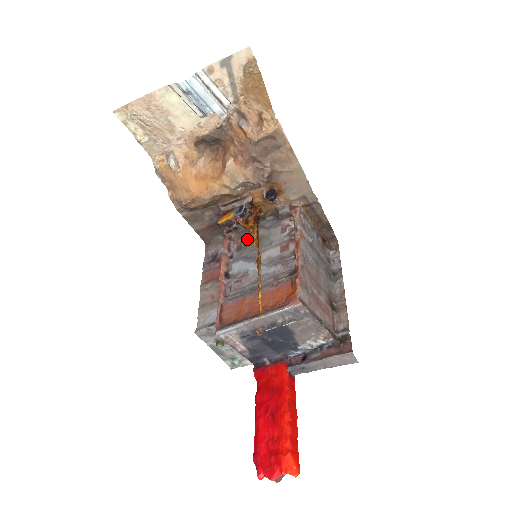
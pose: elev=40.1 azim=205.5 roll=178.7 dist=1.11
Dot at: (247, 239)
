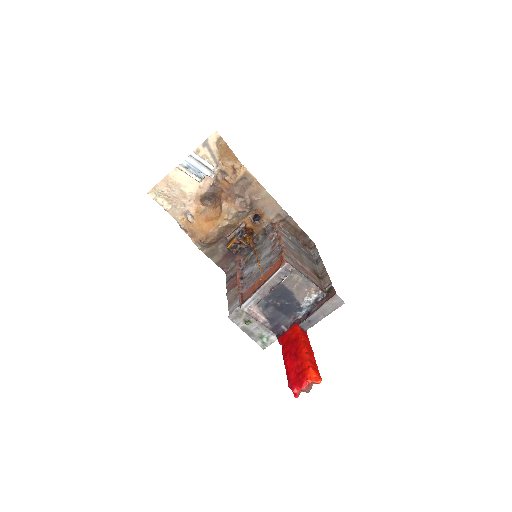
Dot at: (250, 255)
